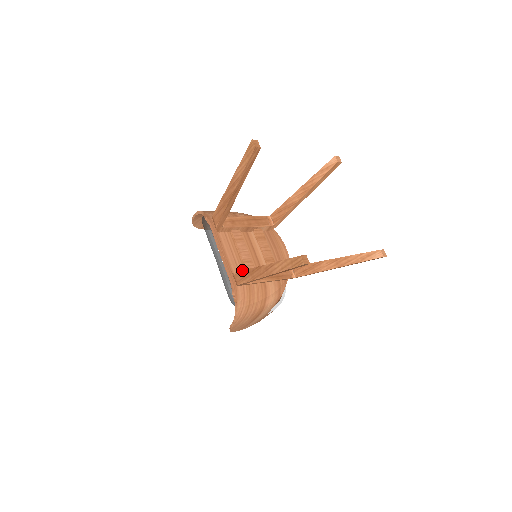
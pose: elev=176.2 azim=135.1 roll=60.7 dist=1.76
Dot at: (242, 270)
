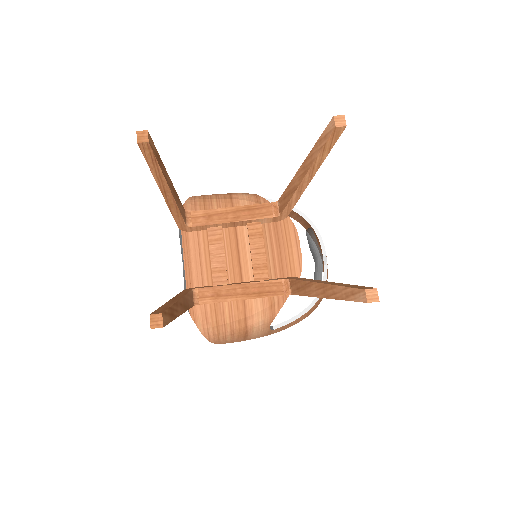
Dot at: (209, 282)
